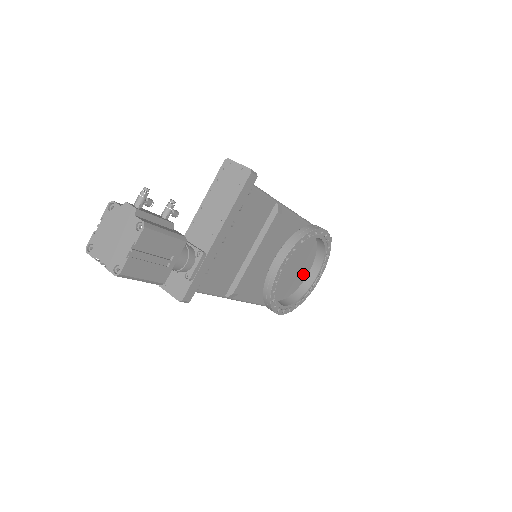
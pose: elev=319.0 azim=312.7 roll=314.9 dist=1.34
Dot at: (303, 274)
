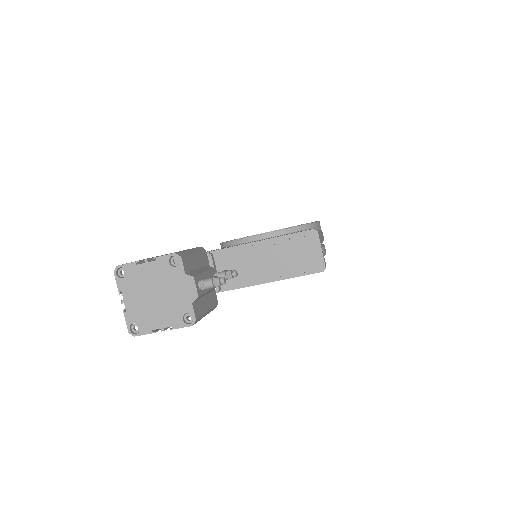
Dot at: occluded
